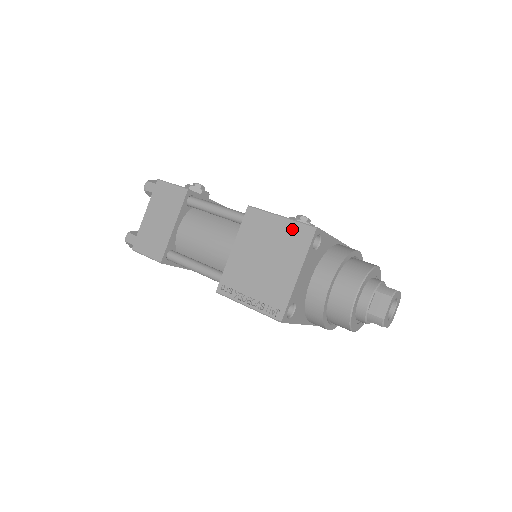
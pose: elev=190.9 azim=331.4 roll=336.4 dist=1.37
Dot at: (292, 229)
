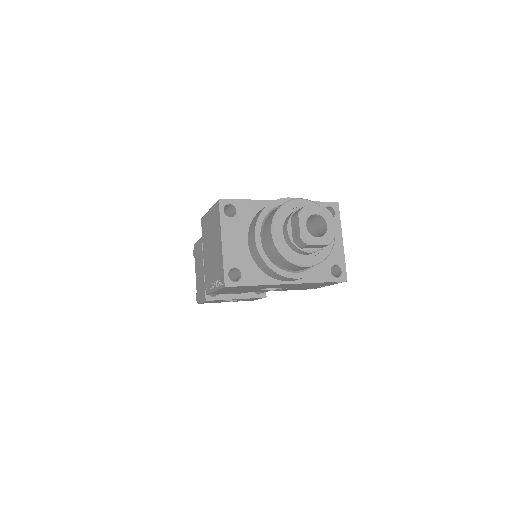
Dot at: (213, 213)
